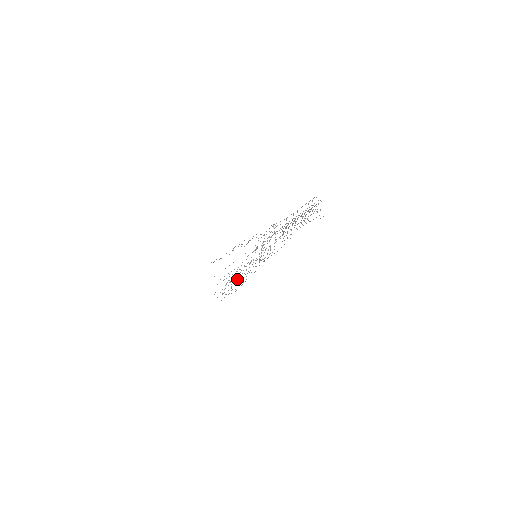
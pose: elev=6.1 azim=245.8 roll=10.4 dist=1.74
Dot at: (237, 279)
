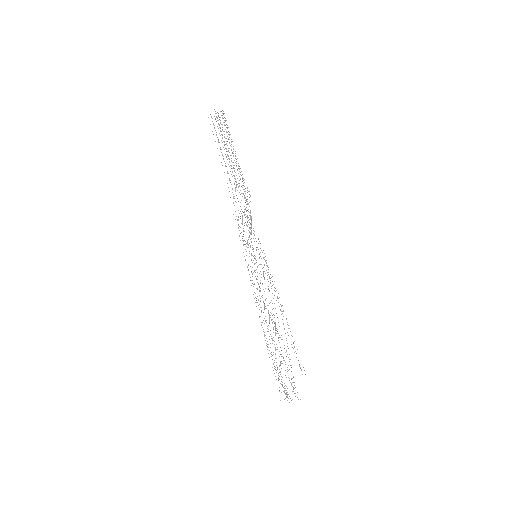
Dot at: occluded
